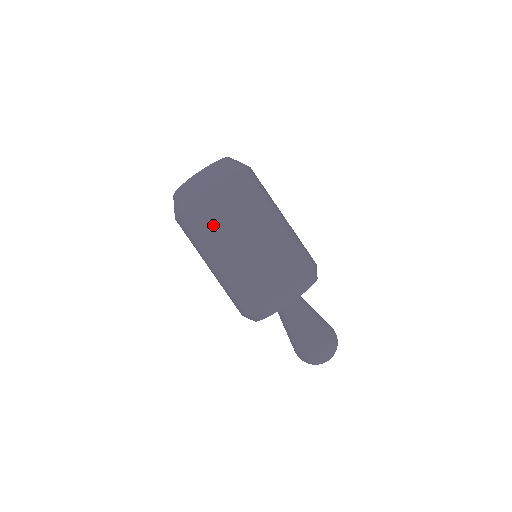
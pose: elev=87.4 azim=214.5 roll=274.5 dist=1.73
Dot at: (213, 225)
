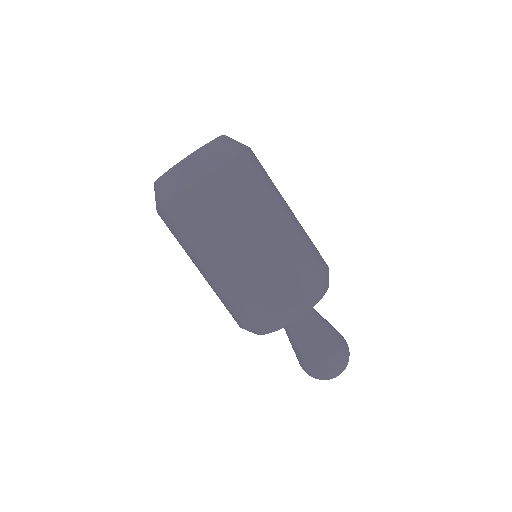
Dot at: (179, 242)
